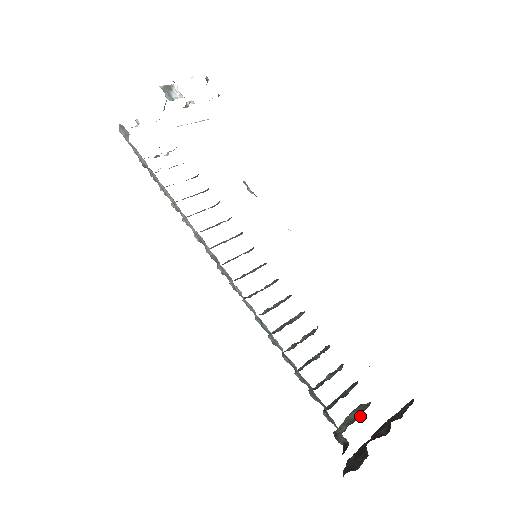
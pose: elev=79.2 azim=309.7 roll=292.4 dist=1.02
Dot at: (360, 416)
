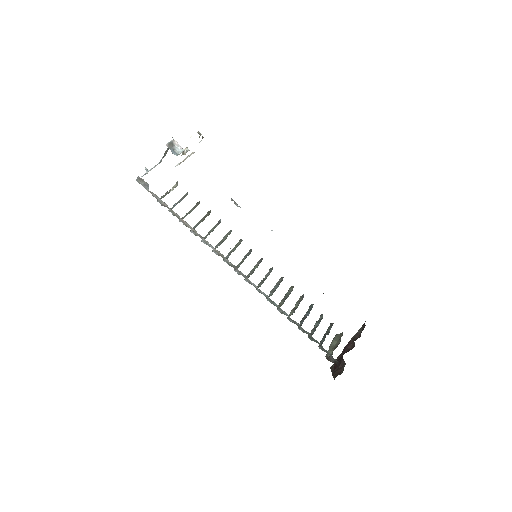
Dot at: (339, 343)
